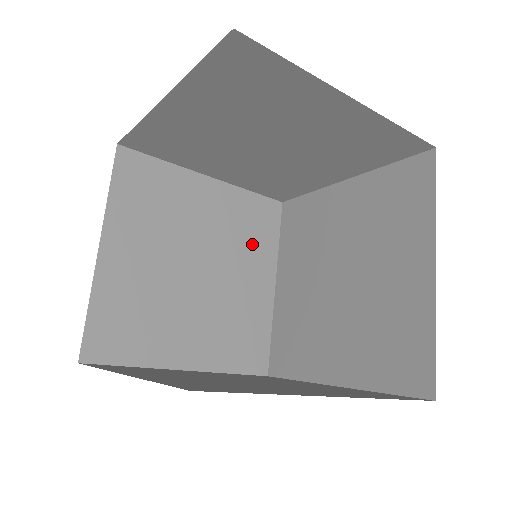
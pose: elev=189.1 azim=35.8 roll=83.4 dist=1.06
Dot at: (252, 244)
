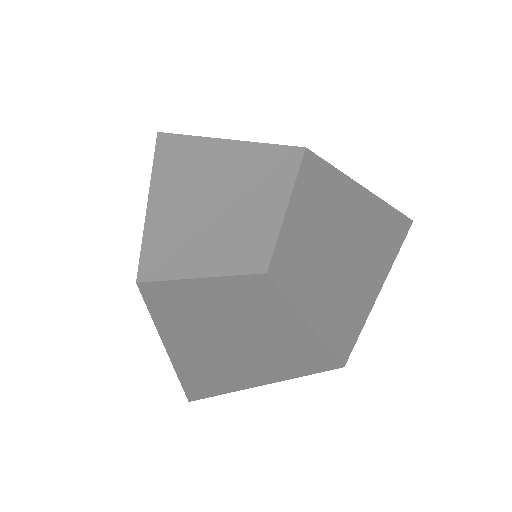
Dot at: (270, 188)
